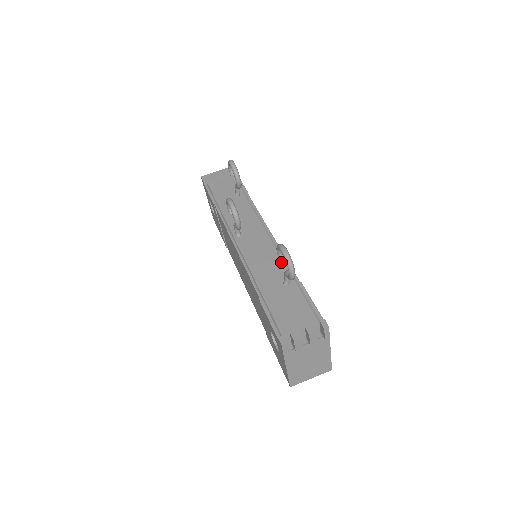
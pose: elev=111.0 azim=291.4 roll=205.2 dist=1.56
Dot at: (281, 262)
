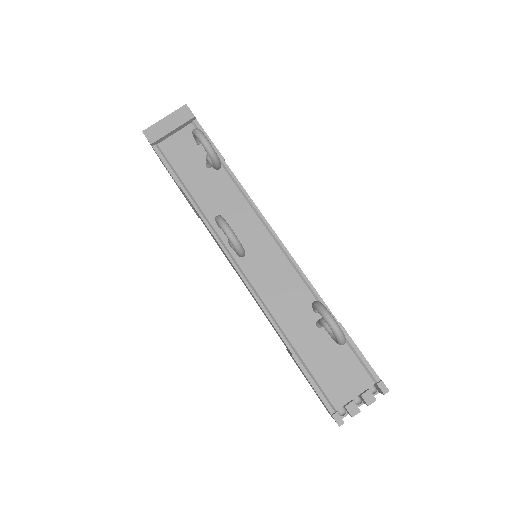
Dot at: (305, 289)
